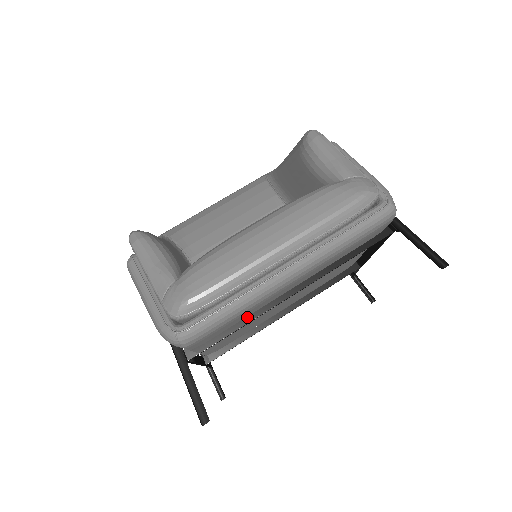
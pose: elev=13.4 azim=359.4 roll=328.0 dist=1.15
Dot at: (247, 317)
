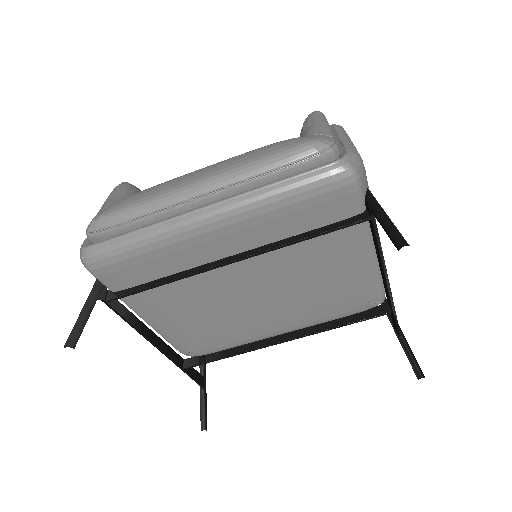
Dot at: (175, 274)
